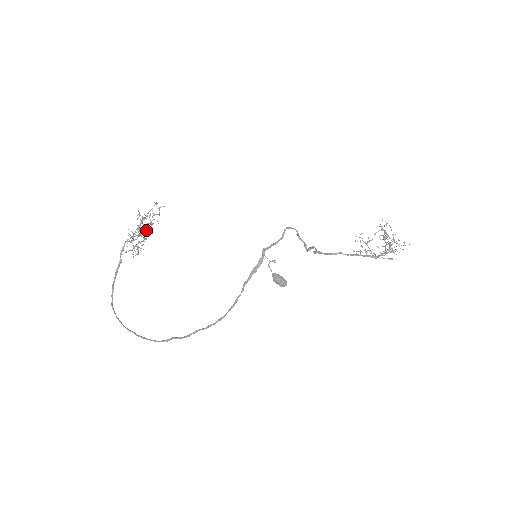
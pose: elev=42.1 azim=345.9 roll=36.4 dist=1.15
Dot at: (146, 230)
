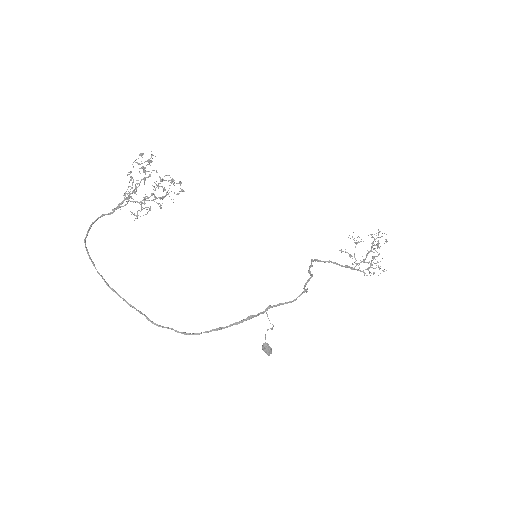
Dot at: (155, 199)
